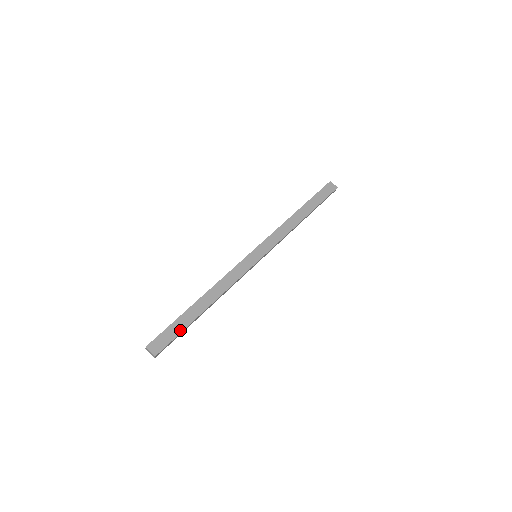
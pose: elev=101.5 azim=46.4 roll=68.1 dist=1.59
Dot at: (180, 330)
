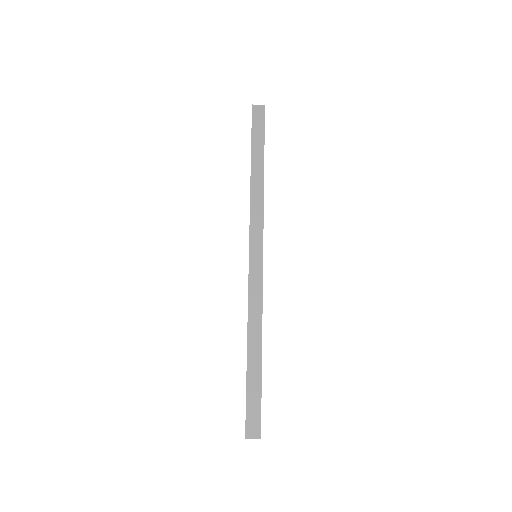
Dot at: (258, 395)
